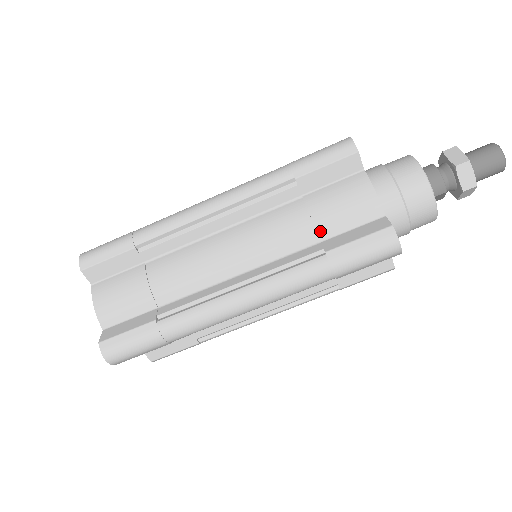
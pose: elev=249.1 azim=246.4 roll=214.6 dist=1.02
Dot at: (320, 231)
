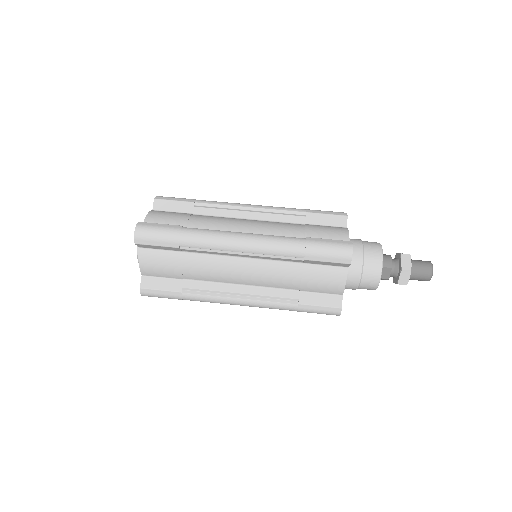
Dot at: (307, 235)
